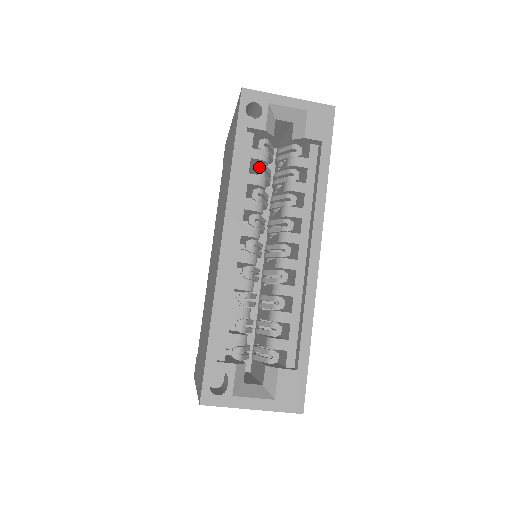
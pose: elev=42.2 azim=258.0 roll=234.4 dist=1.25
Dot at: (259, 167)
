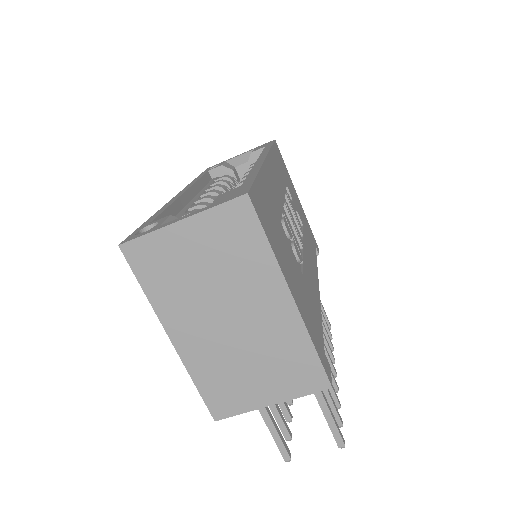
Dot at: occluded
